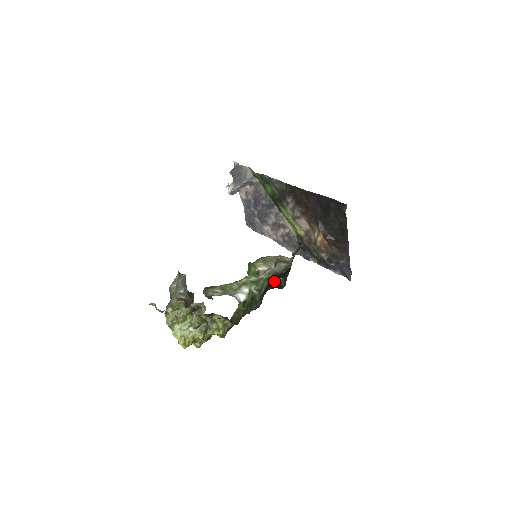
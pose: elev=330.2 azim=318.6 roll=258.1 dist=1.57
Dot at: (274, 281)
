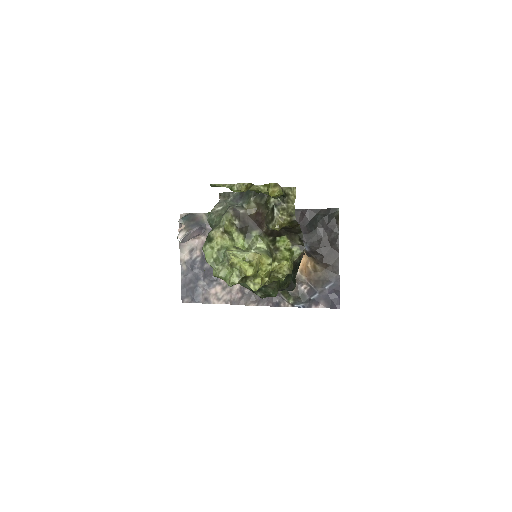
Dot at: occluded
